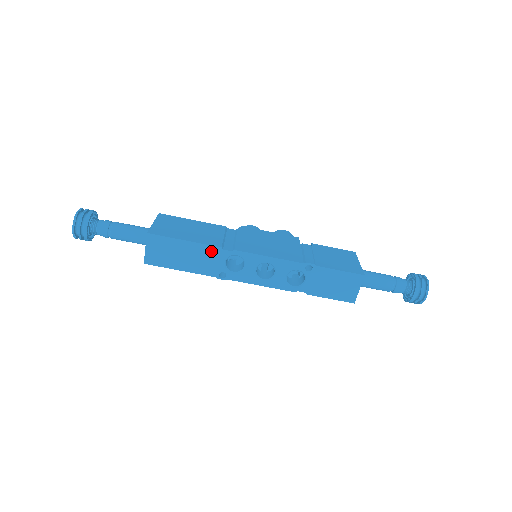
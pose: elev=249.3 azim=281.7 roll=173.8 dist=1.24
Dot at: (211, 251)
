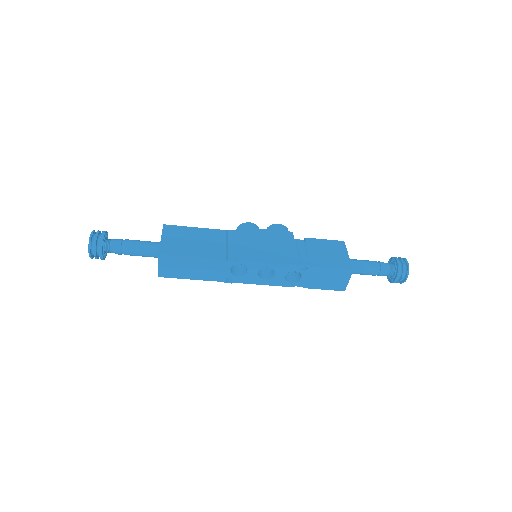
Dot at: (217, 263)
